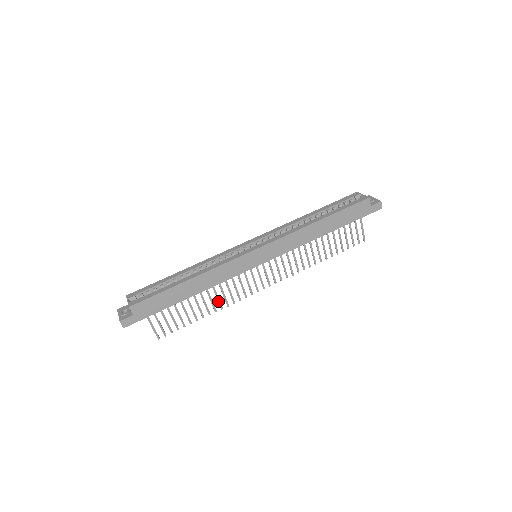
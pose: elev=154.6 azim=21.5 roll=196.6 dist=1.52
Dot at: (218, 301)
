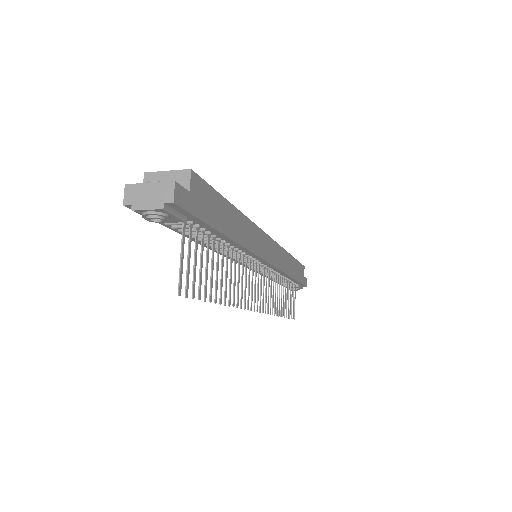
Dot at: (234, 287)
